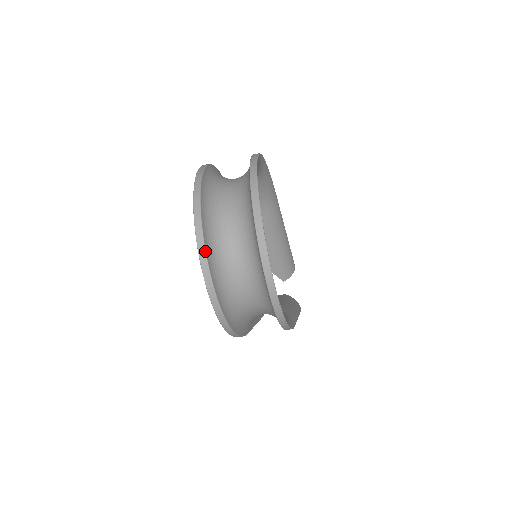
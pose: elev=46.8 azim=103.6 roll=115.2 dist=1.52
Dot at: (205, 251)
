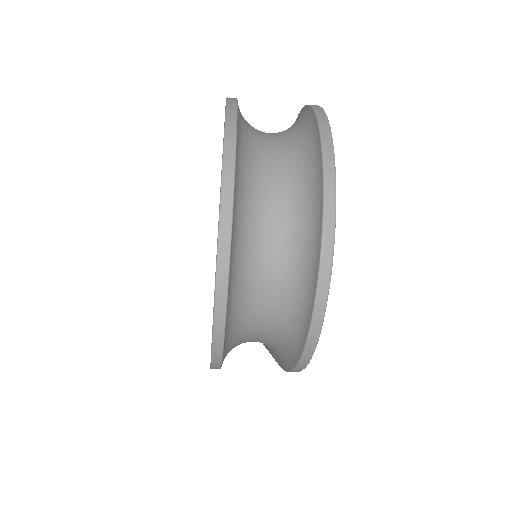
Dot at: (232, 215)
